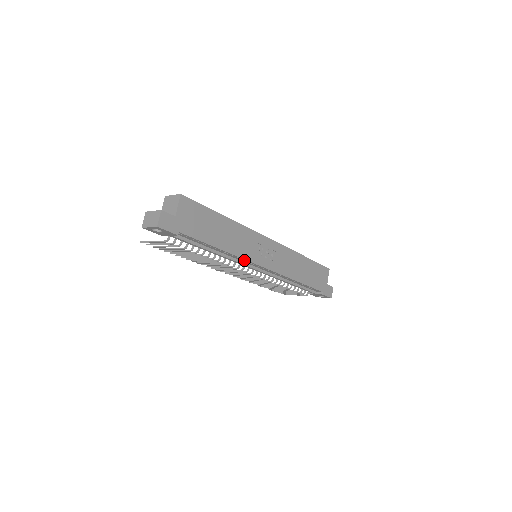
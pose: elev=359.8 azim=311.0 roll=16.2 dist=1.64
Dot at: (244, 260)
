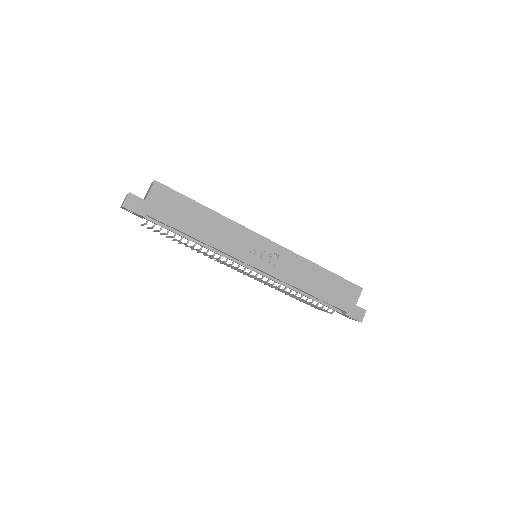
Dot at: (231, 256)
